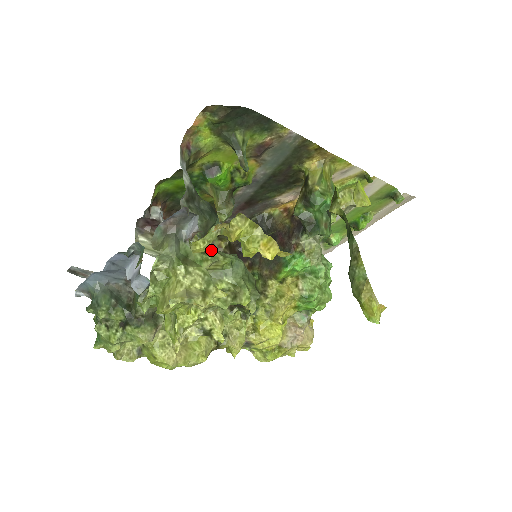
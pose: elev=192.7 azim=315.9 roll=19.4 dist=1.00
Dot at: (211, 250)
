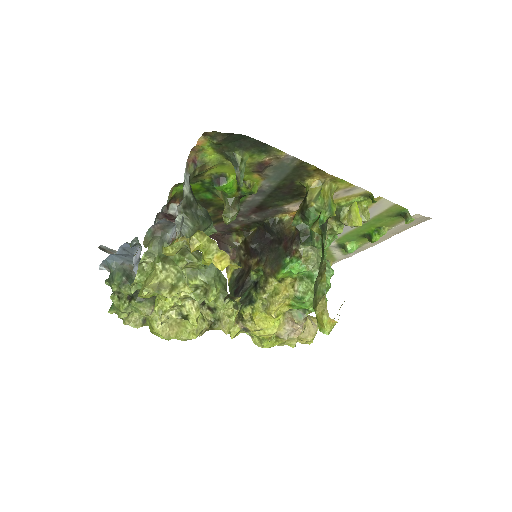
Dot at: (188, 253)
